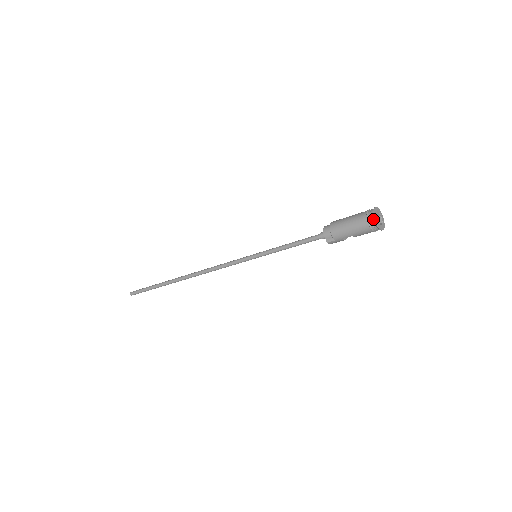
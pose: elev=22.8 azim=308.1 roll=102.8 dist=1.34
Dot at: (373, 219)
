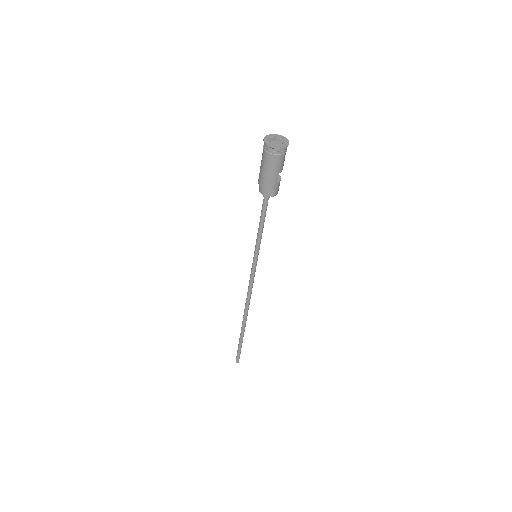
Dot at: (271, 149)
